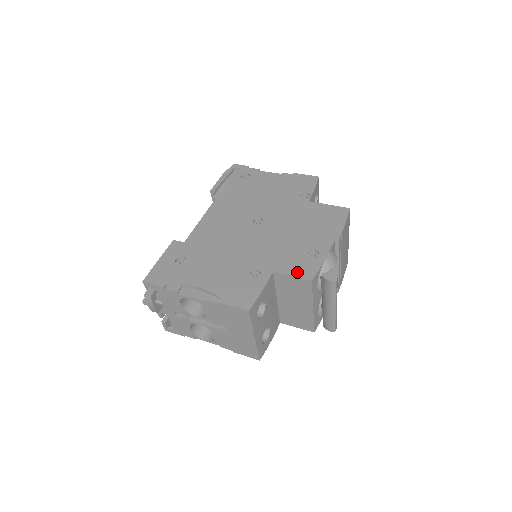
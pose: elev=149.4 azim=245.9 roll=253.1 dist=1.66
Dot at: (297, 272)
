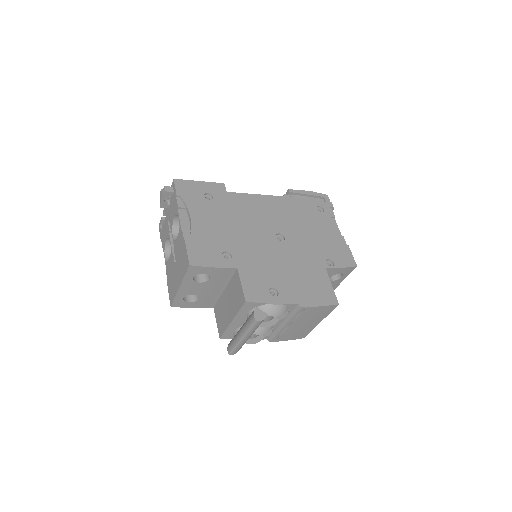
Dot at: (247, 287)
